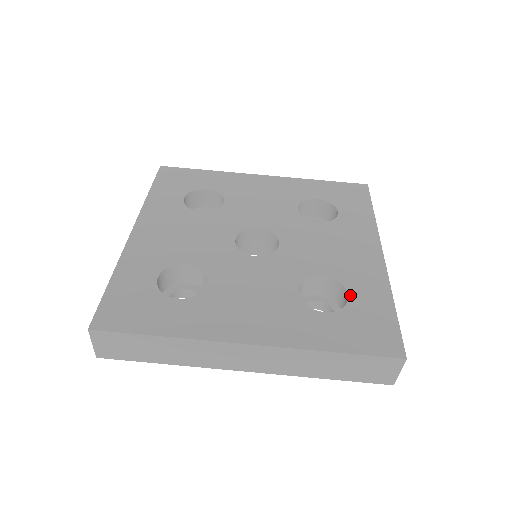
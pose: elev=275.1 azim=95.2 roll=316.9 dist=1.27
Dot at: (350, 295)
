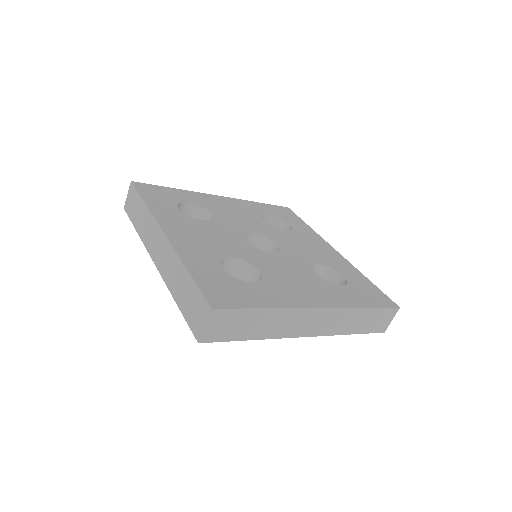
Dot at: (253, 283)
